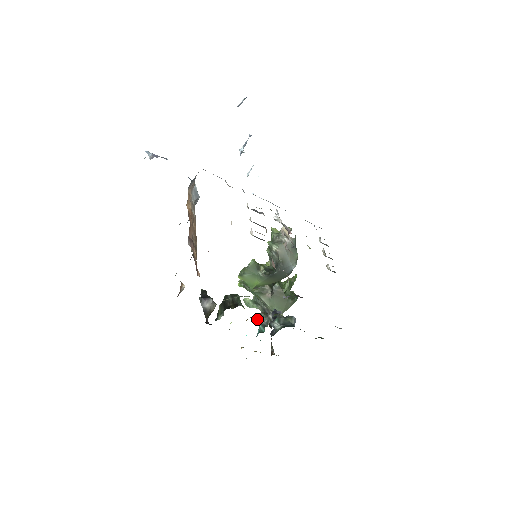
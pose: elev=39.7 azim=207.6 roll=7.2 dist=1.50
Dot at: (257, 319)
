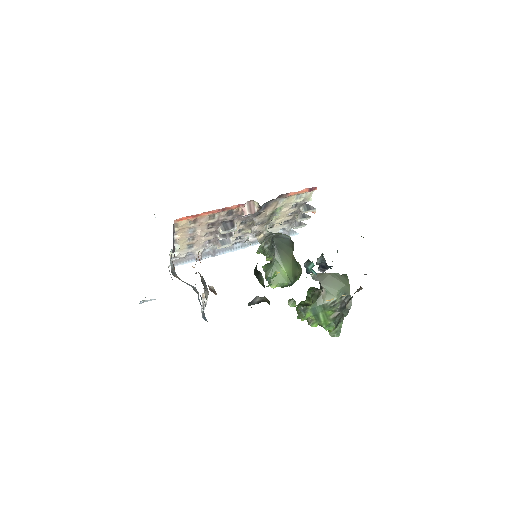
Dot at: occluded
